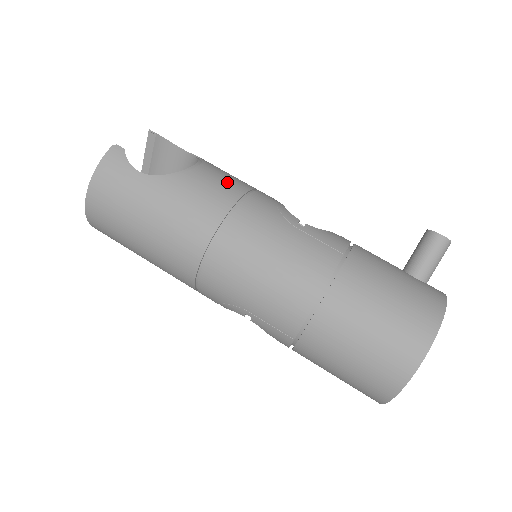
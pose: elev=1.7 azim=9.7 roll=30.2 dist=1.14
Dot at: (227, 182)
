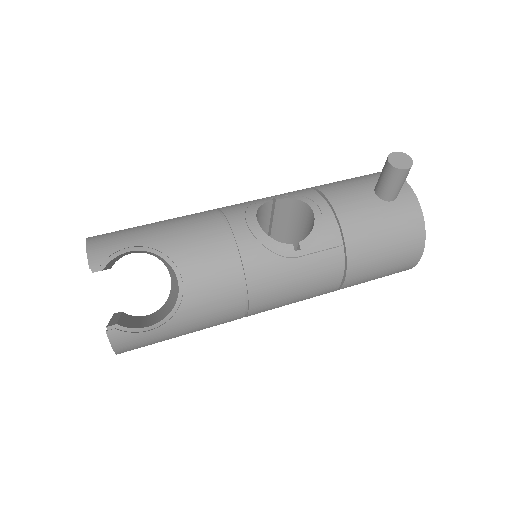
Dot at: (217, 269)
